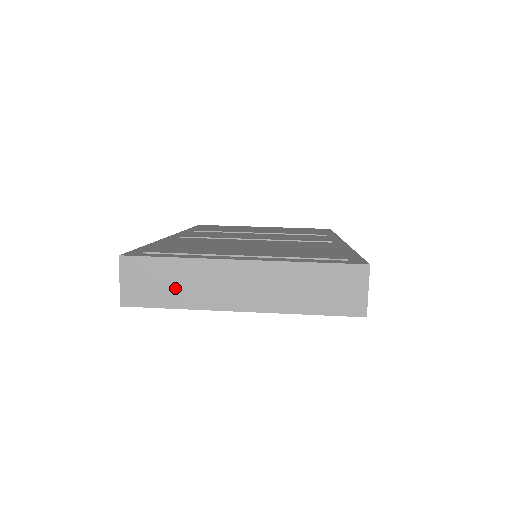
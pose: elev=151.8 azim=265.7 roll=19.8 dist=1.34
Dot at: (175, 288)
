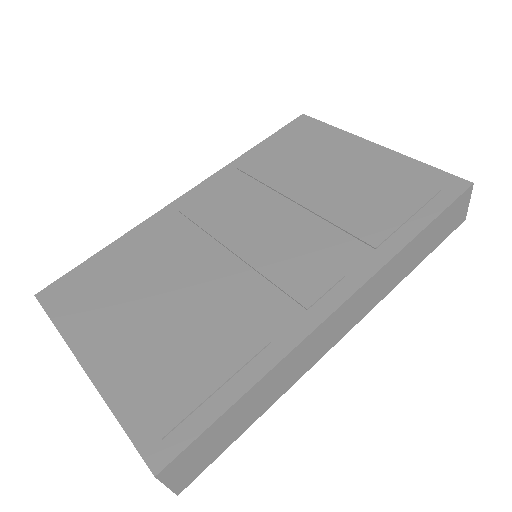
Dot at: occluded
